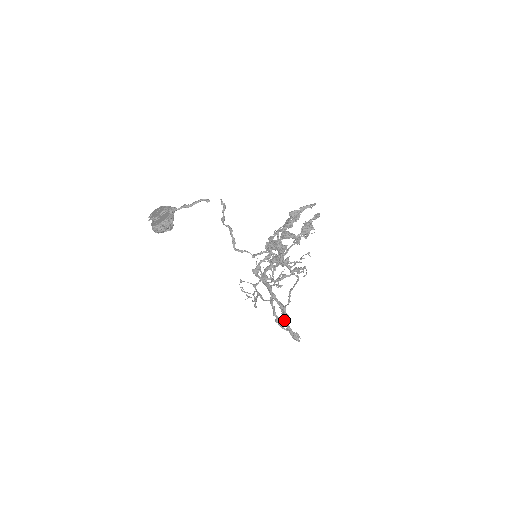
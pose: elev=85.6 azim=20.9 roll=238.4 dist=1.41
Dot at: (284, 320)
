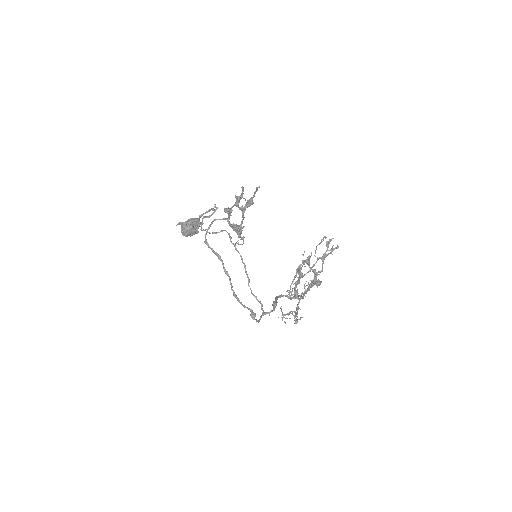
Dot at: (262, 309)
